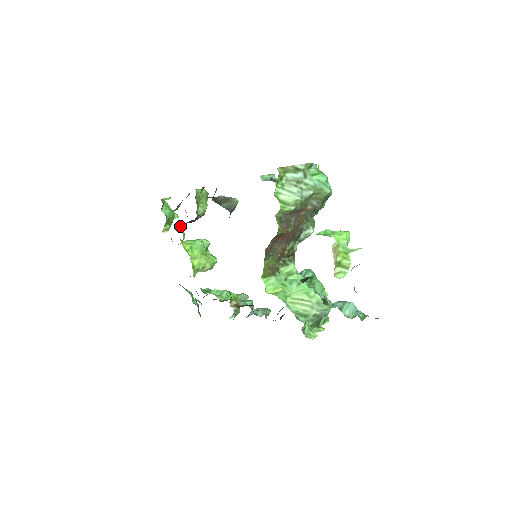
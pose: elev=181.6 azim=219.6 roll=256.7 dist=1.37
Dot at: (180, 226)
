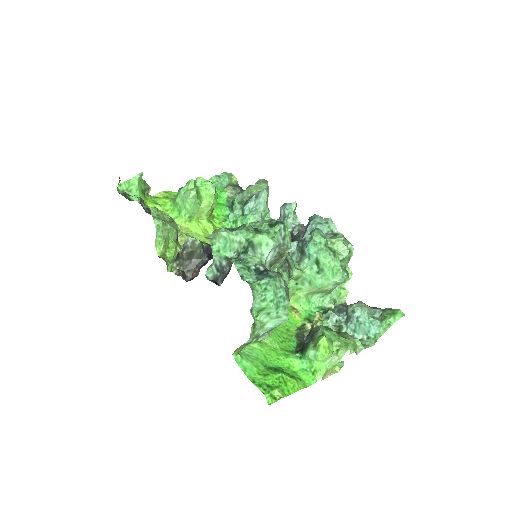
Dot at: occluded
